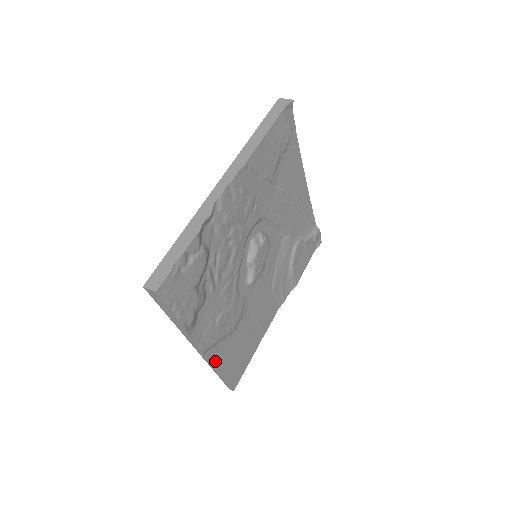
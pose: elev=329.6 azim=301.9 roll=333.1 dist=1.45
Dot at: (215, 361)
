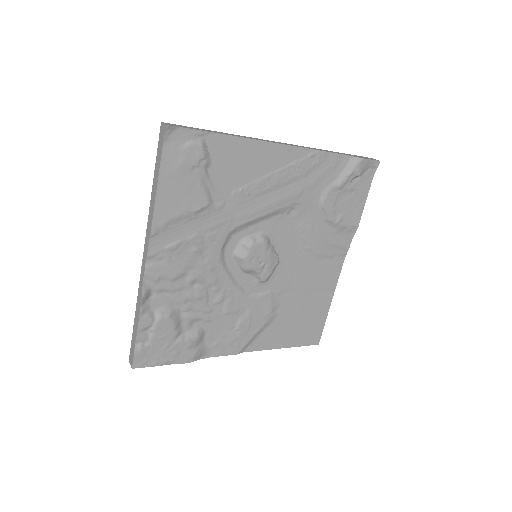
Dot at: (266, 346)
